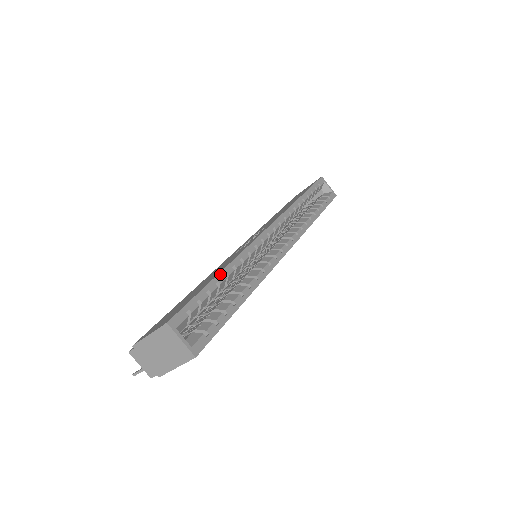
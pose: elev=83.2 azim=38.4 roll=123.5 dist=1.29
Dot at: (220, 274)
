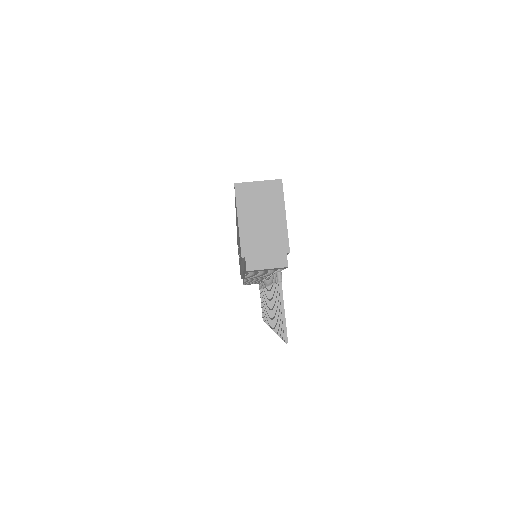
Dot at: occluded
